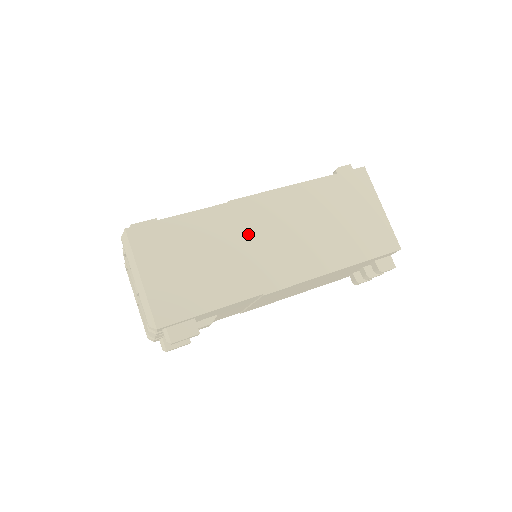
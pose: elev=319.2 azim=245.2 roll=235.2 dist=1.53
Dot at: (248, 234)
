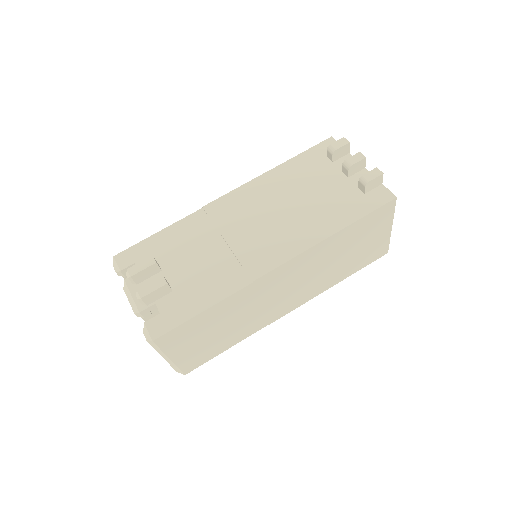
Dot at: (265, 297)
